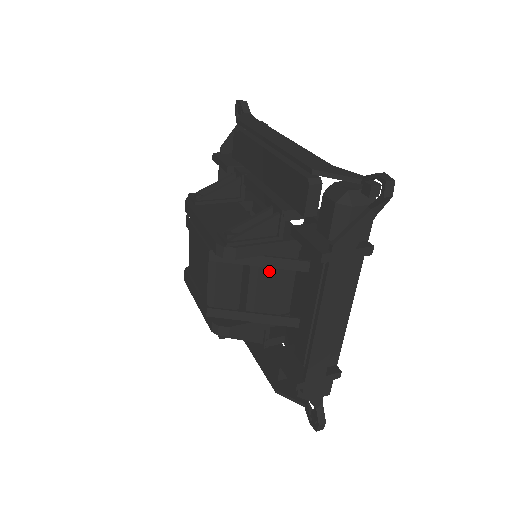
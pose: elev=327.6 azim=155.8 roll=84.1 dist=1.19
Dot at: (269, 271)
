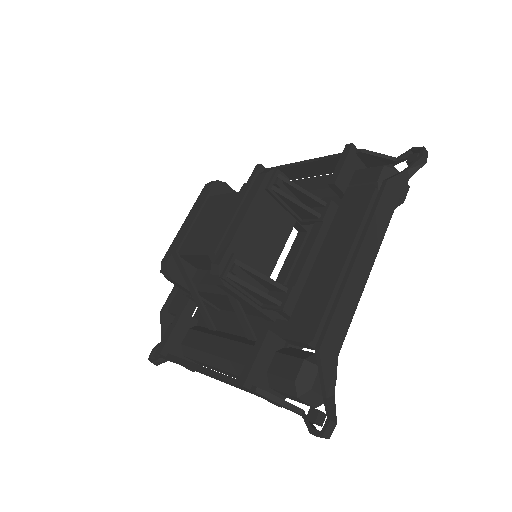
Dot at: occluded
